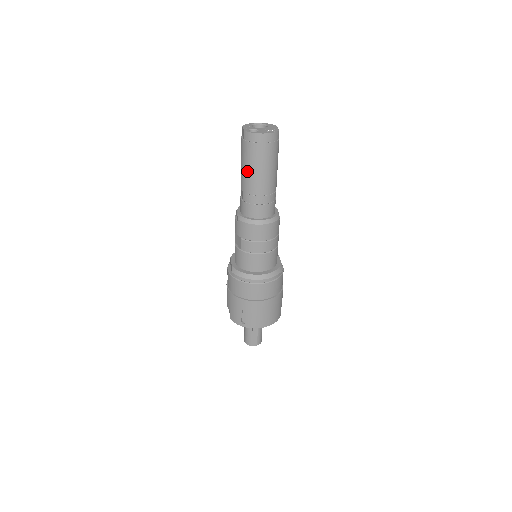
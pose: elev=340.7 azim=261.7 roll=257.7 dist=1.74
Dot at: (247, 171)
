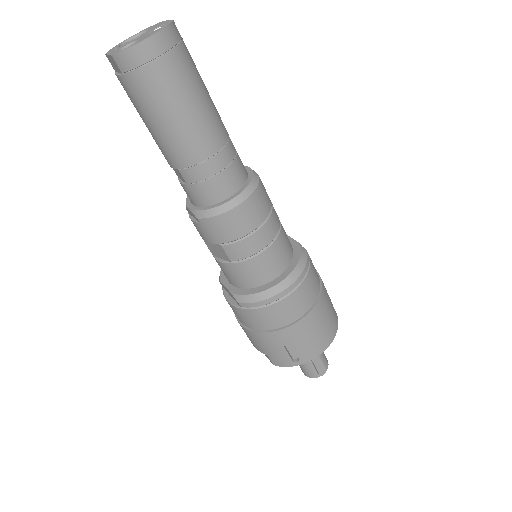
Dot at: (163, 128)
